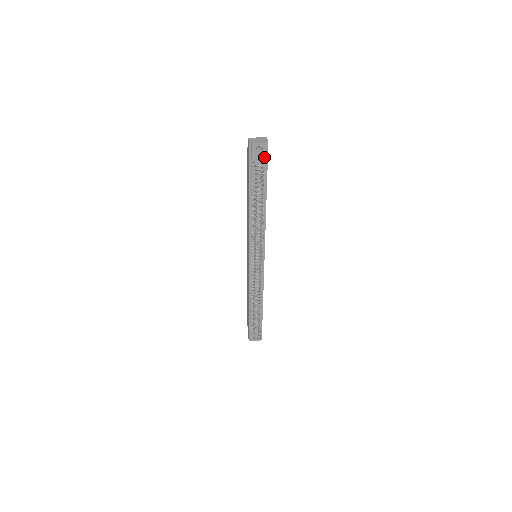
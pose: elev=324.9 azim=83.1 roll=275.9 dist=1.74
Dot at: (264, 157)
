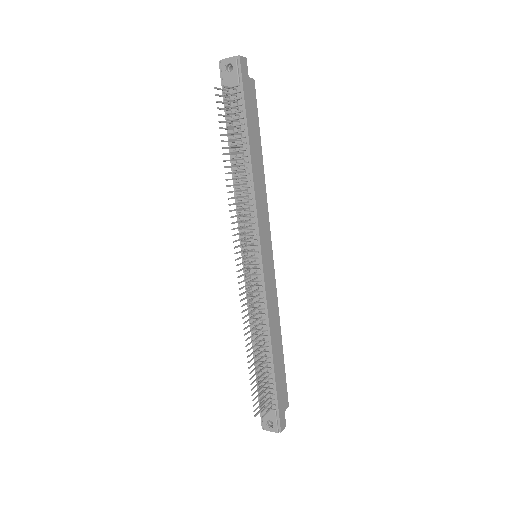
Dot at: (237, 78)
